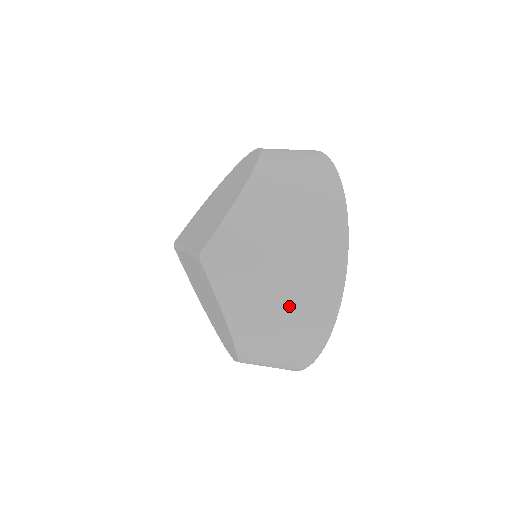
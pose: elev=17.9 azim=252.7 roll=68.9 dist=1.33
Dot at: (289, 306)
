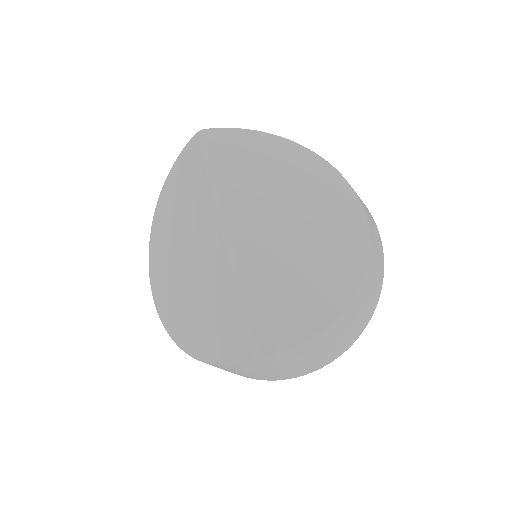
Dot at: (250, 375)
